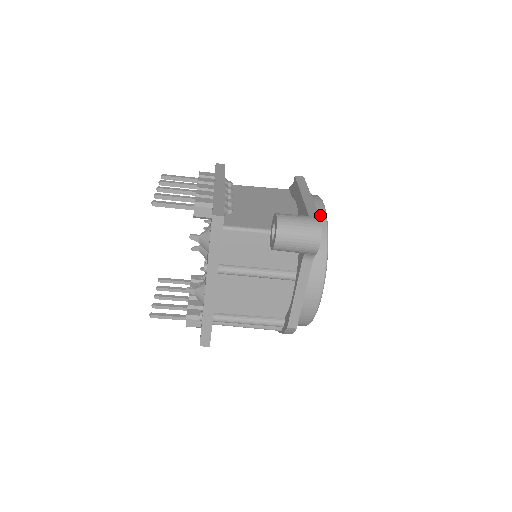
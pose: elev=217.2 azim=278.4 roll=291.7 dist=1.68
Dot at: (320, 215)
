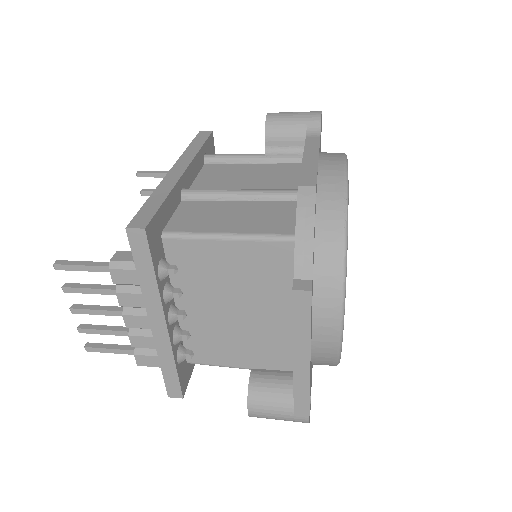
Dot at: (328, 357)
